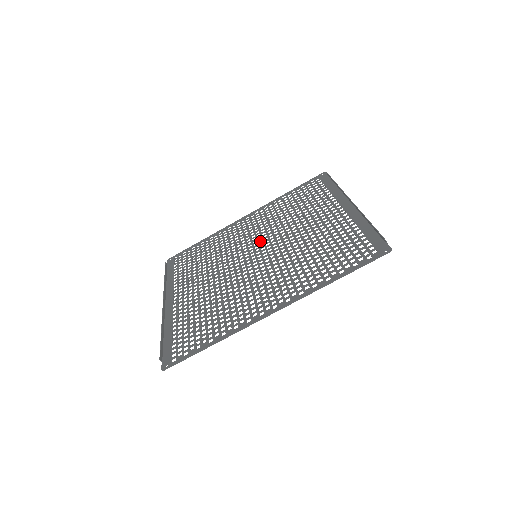
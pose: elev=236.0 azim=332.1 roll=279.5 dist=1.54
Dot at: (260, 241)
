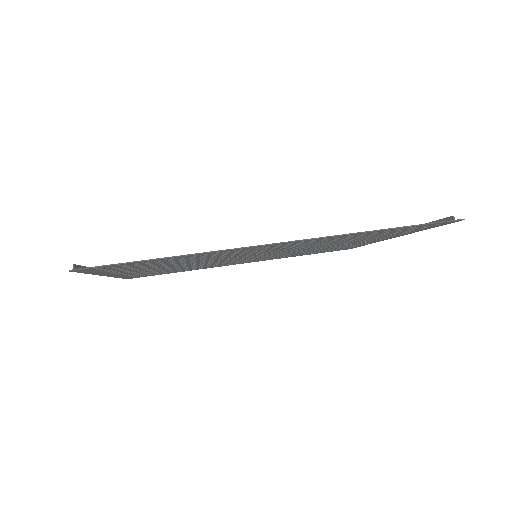
Dot at: occluded
